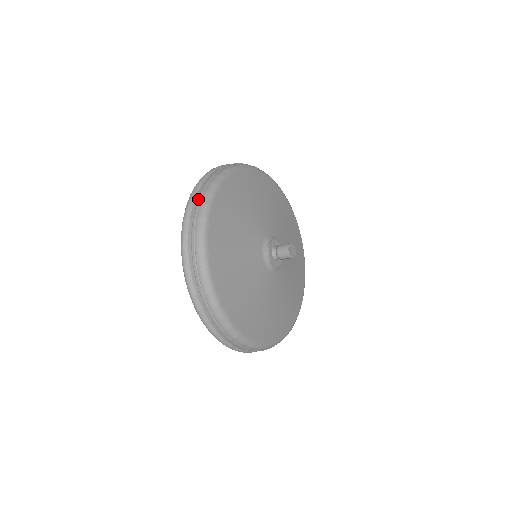
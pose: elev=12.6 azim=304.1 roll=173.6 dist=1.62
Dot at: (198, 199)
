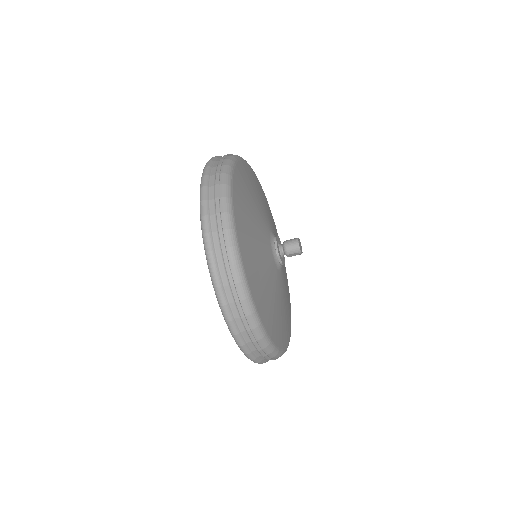
Dot at: (217, 170)
